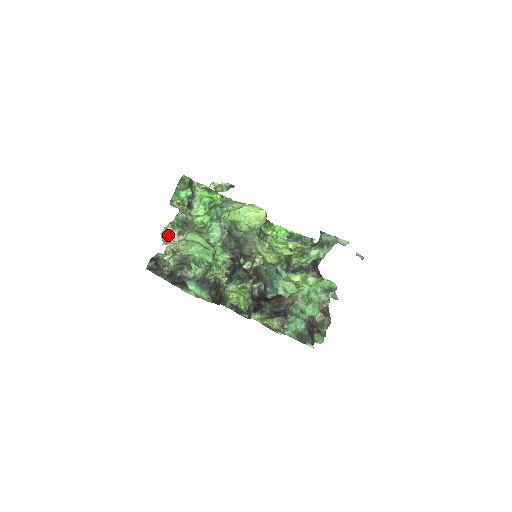
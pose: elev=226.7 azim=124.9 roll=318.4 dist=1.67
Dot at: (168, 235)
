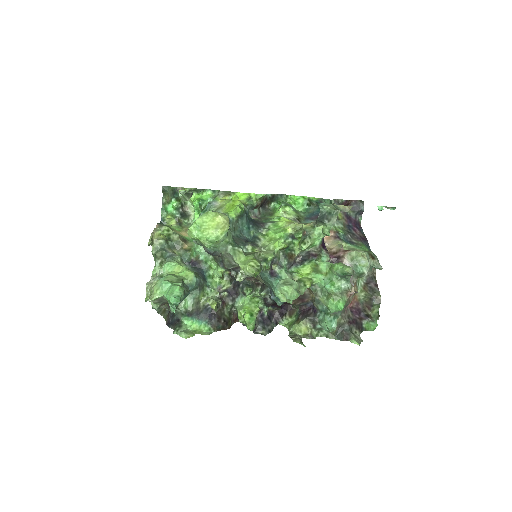
Dot at: occluded
